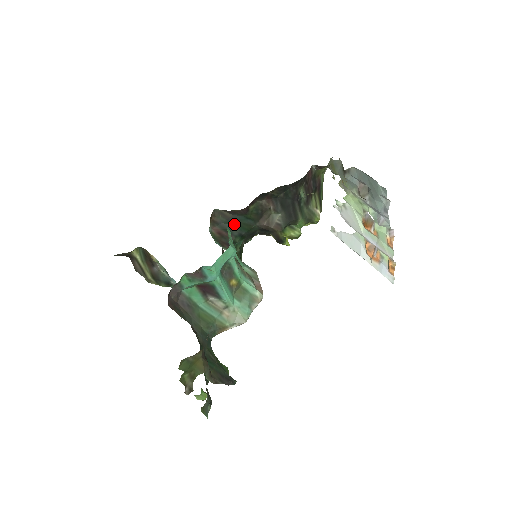
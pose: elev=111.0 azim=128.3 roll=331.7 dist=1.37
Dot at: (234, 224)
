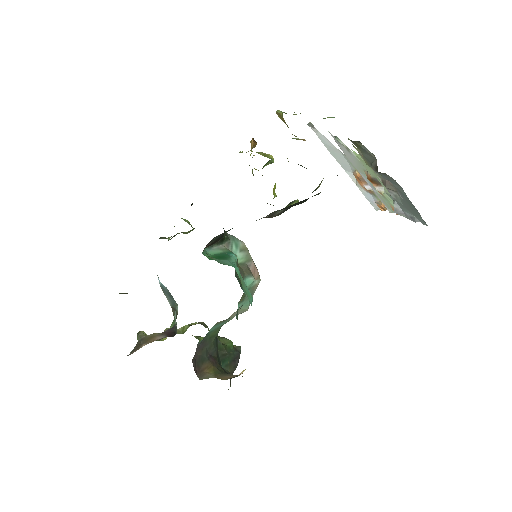
Dot at: (228, 230)
